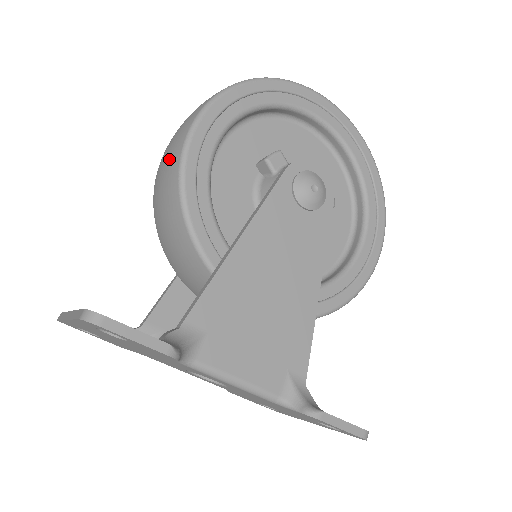
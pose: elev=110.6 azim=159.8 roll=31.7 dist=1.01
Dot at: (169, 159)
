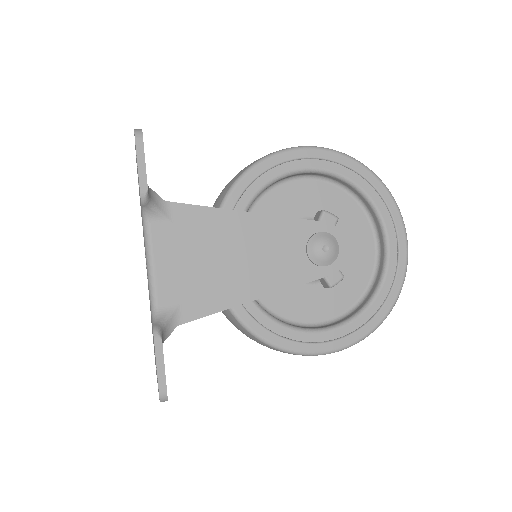
Dot at: occluded
